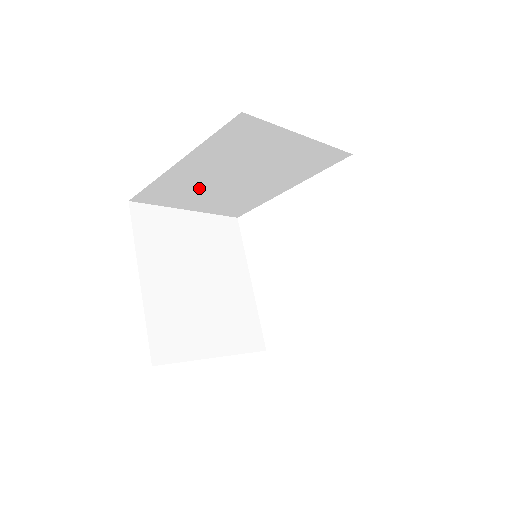
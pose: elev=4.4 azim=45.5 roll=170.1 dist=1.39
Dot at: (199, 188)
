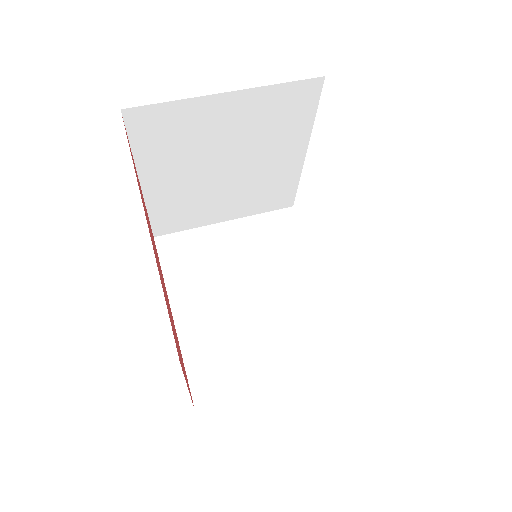
Dot at: occluded
